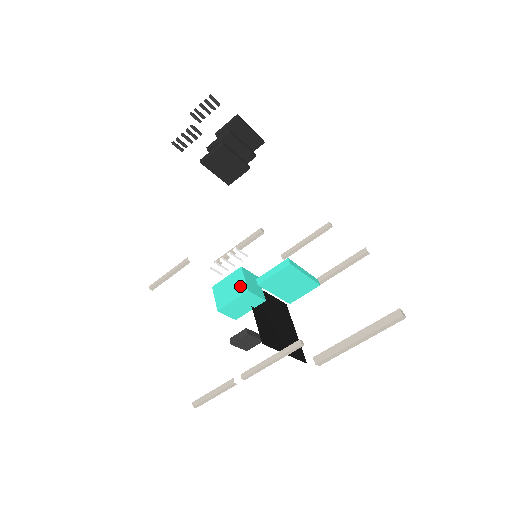
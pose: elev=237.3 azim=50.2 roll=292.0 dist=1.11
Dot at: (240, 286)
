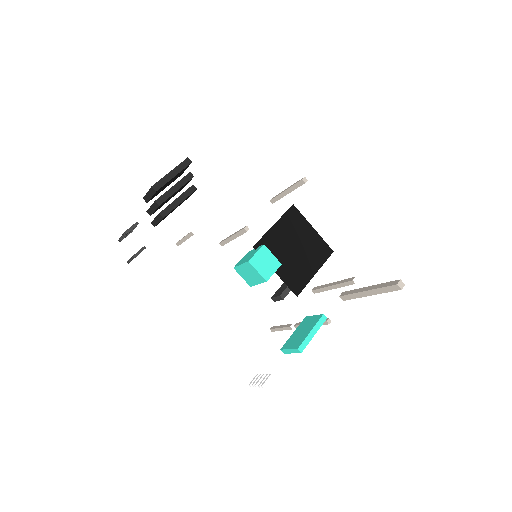
Dot at: (257, 276)
